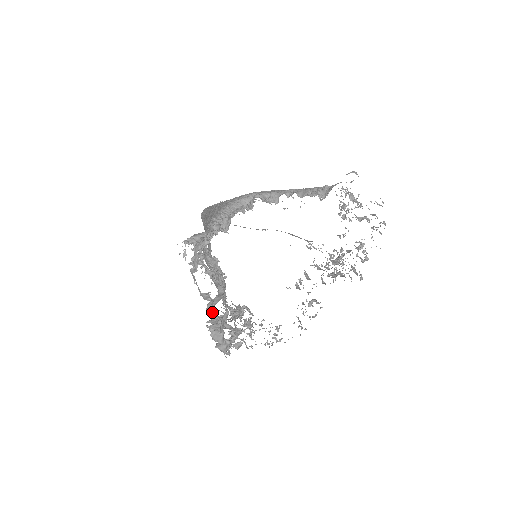
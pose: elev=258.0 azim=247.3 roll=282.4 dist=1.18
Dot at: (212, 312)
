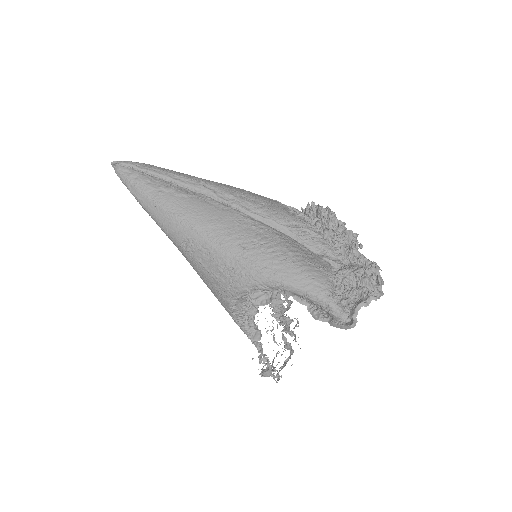
Dot at: occluded
